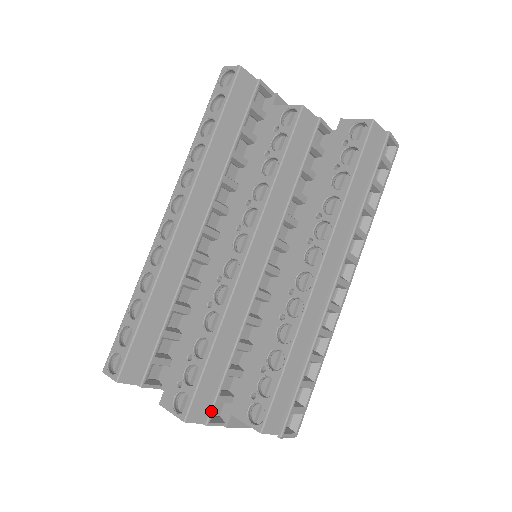
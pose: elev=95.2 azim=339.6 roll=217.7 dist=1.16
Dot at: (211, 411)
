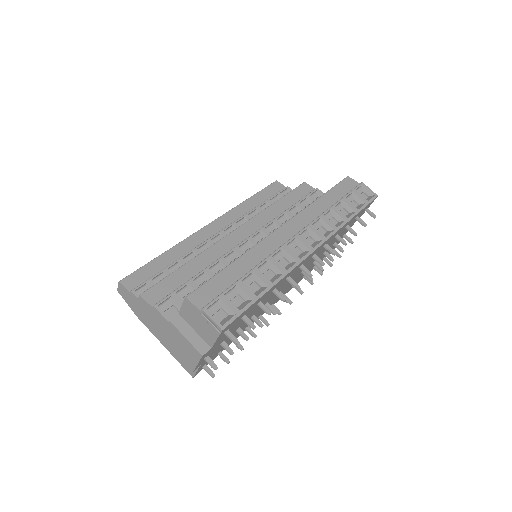
Dot at: (163, 299)
